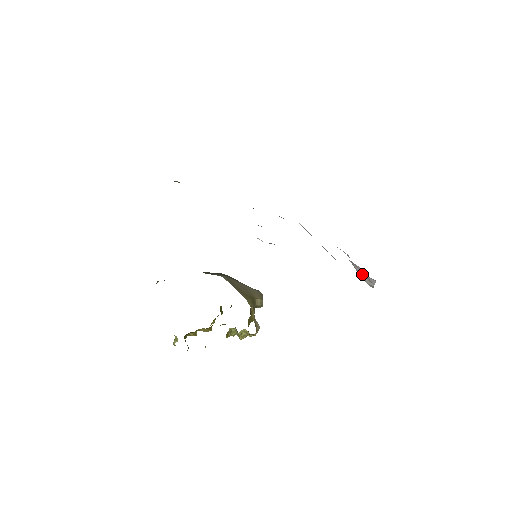
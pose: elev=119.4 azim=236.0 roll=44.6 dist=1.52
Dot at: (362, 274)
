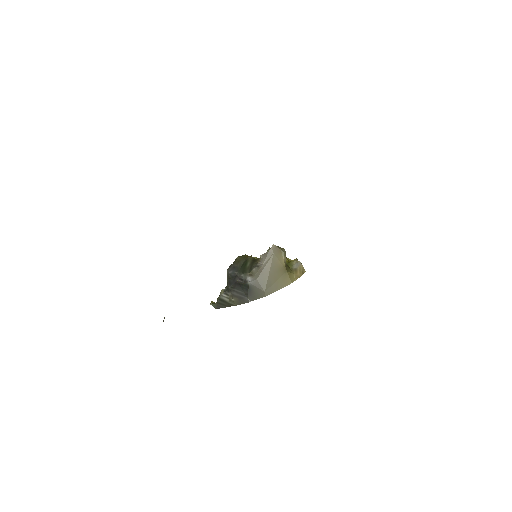
Dot at: occluded
